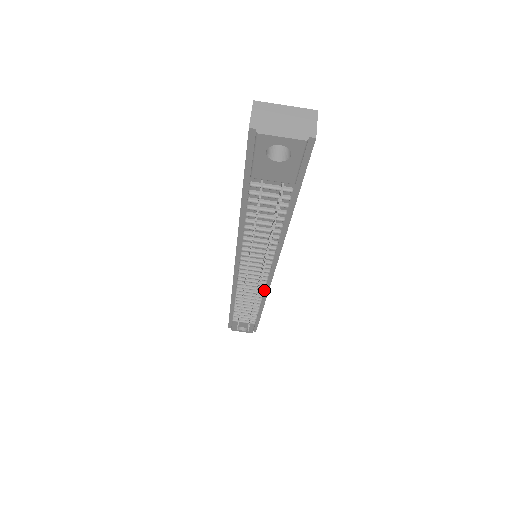
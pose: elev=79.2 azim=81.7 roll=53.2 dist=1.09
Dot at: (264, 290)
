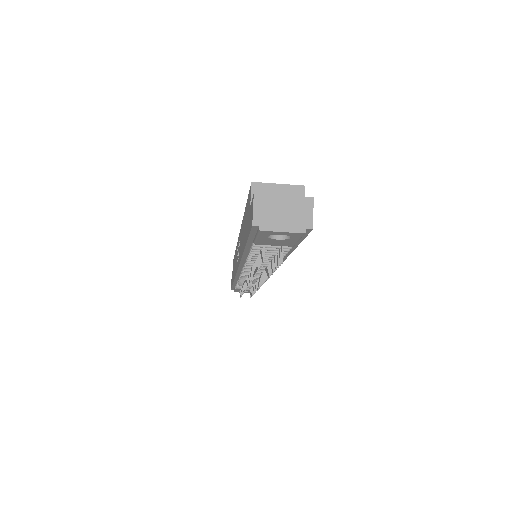
Dot at: occluded
